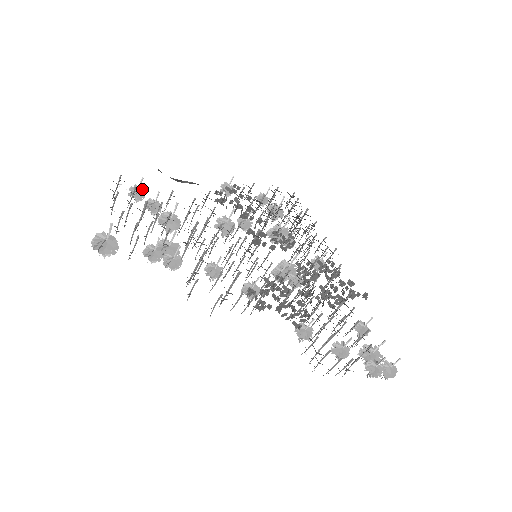
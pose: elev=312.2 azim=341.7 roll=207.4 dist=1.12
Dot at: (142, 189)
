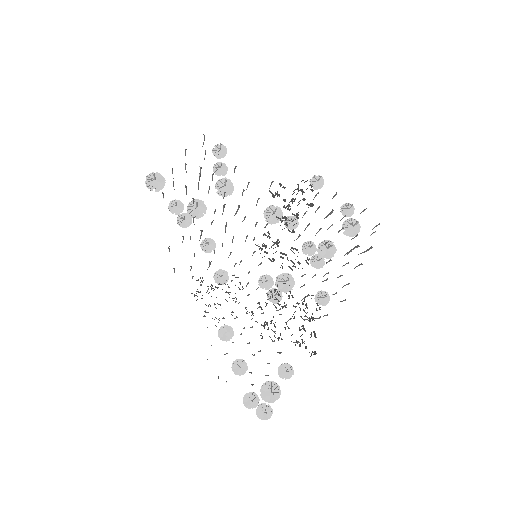
Dot at: (224, 150)
